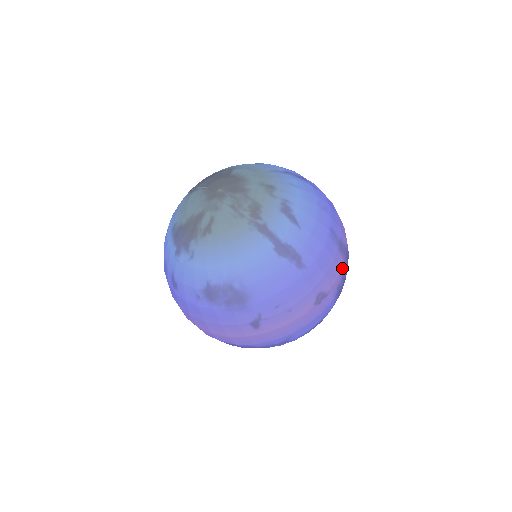
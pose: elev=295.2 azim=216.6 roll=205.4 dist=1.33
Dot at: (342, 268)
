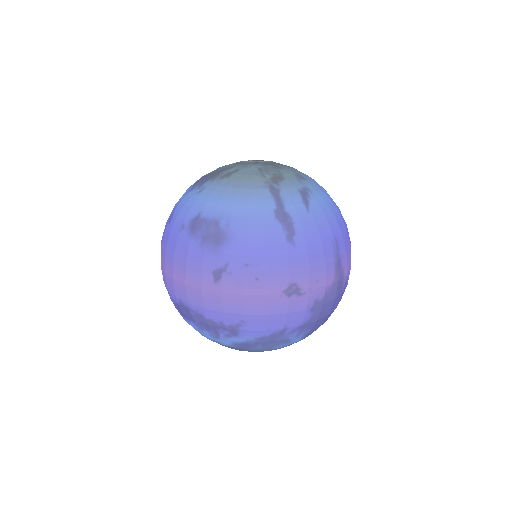
Dot at: (329, 285)
